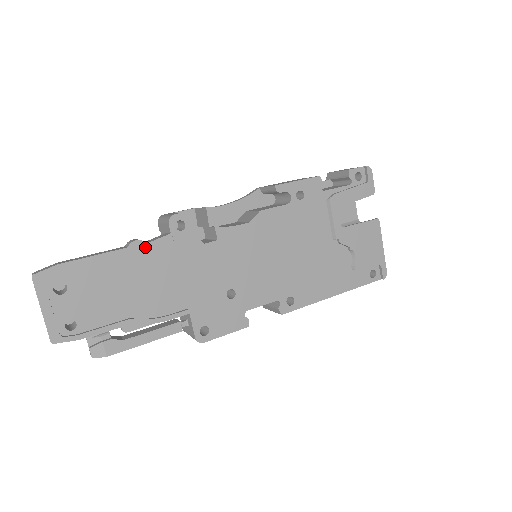
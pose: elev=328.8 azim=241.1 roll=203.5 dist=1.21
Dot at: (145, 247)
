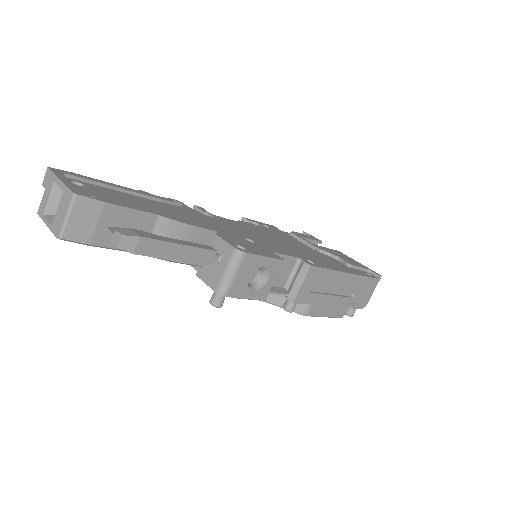
Dot at: (152, 195)
